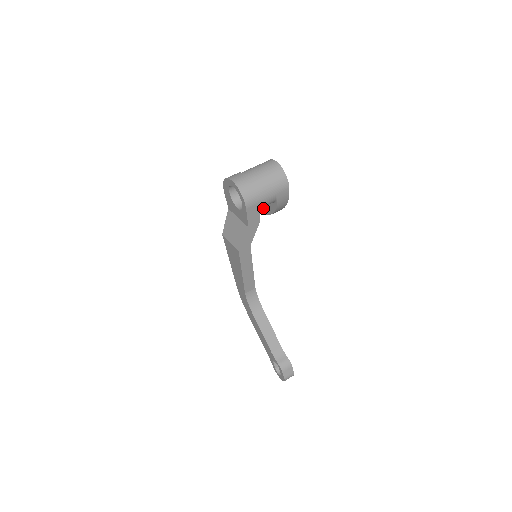
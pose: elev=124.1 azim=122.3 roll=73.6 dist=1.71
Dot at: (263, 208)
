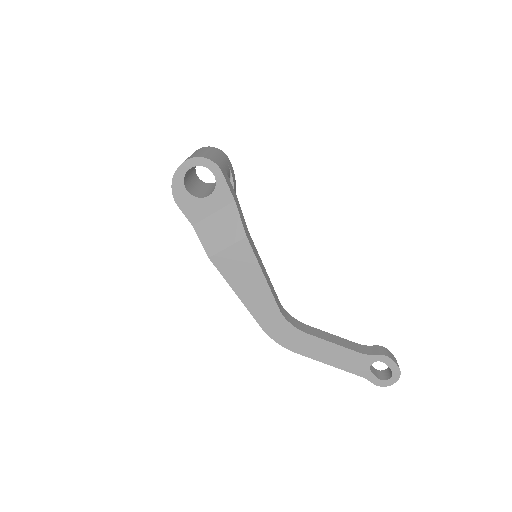
Dot at: occluded
